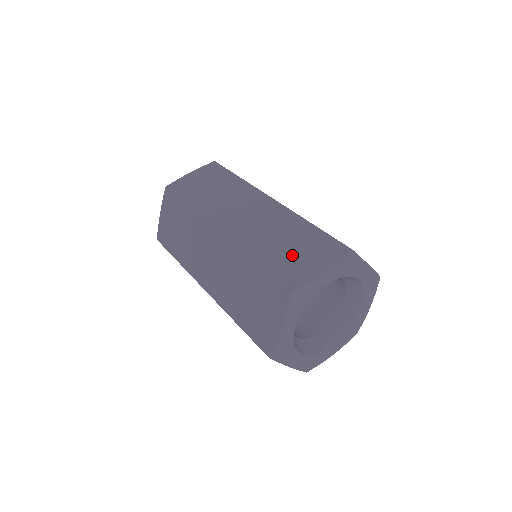
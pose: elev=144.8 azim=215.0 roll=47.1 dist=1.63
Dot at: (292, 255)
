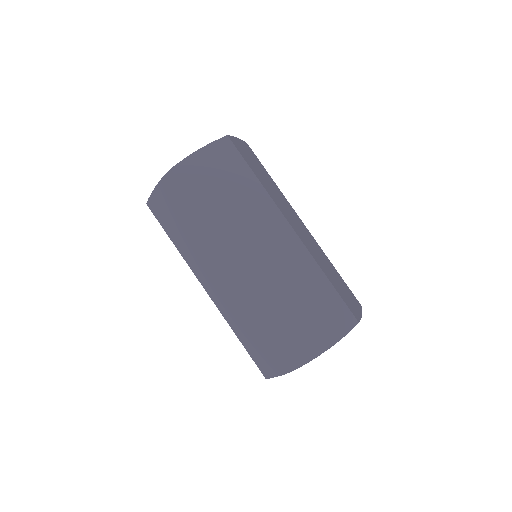
Dot at: (308, 319)
